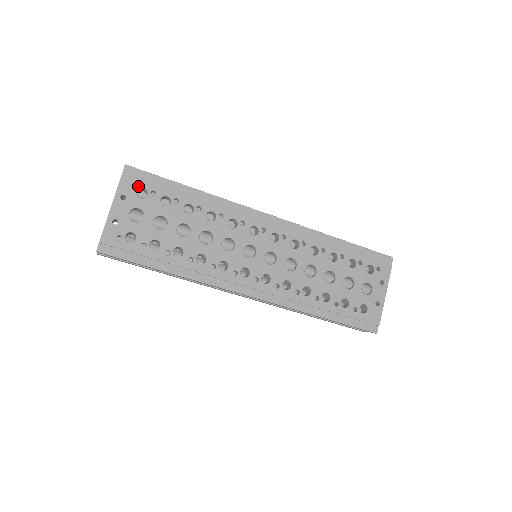
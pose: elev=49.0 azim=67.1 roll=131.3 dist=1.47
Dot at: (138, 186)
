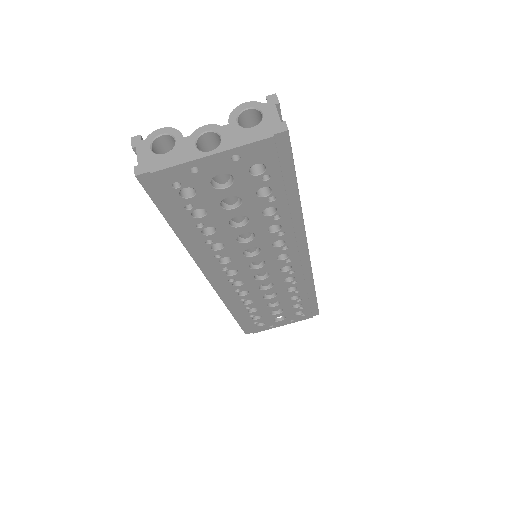
Dot at: (265, 161)
